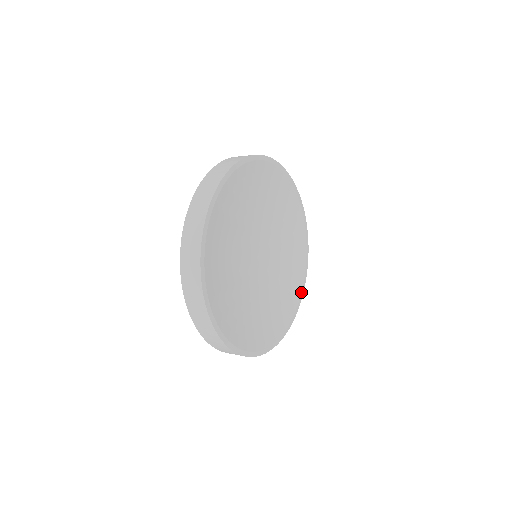
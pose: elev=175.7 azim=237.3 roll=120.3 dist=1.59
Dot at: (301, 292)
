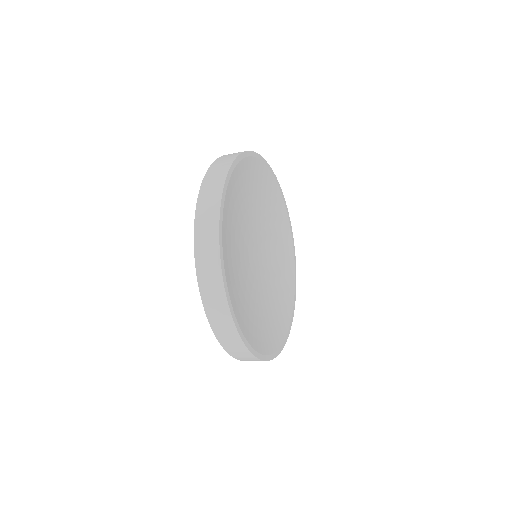
Dot at: (269, 355)
